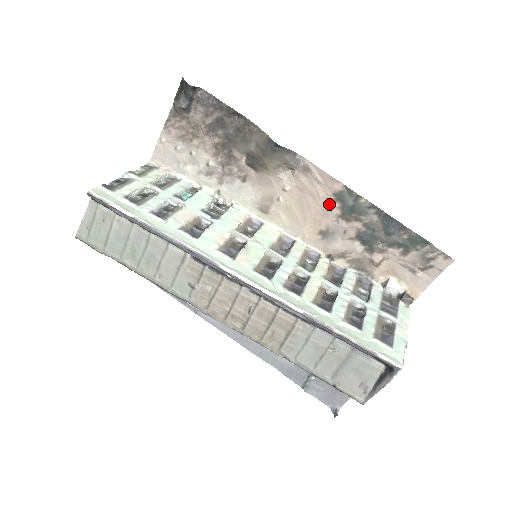
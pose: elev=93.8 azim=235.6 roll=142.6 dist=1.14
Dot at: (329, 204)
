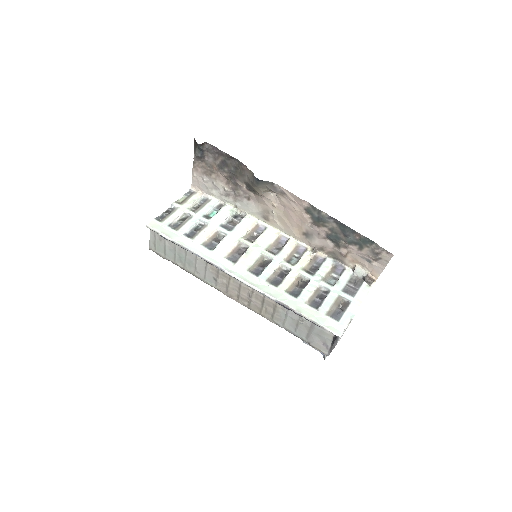
Dot at: (303, 216)
